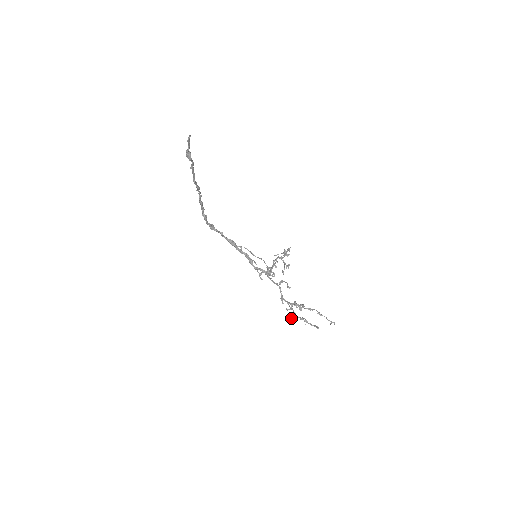
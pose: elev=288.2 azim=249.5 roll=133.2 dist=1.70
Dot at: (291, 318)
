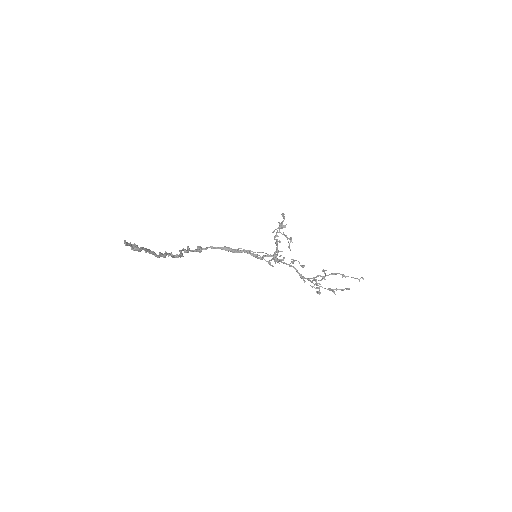
Dot at: (319, 291)
